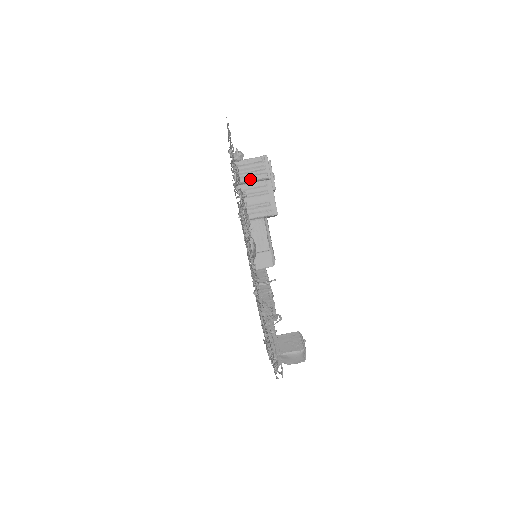
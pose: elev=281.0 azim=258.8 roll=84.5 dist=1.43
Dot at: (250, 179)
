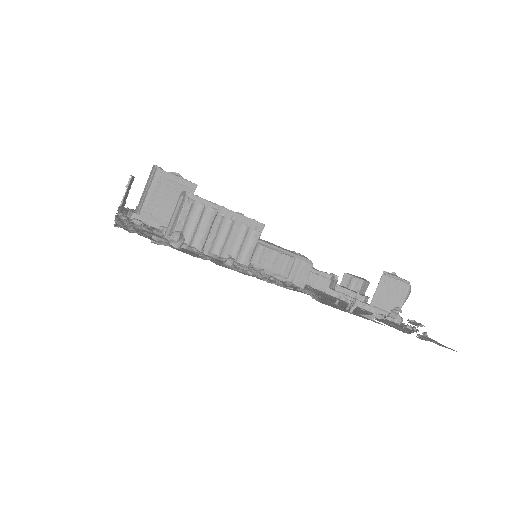
Dot at: (205, 235)
